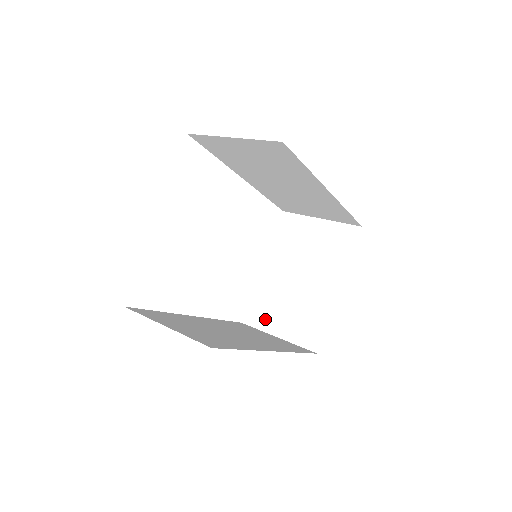
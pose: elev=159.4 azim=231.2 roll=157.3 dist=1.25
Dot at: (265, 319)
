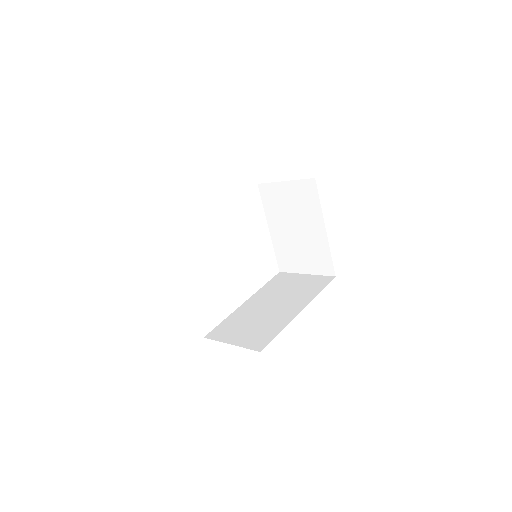
Dot at: (292, 265)
